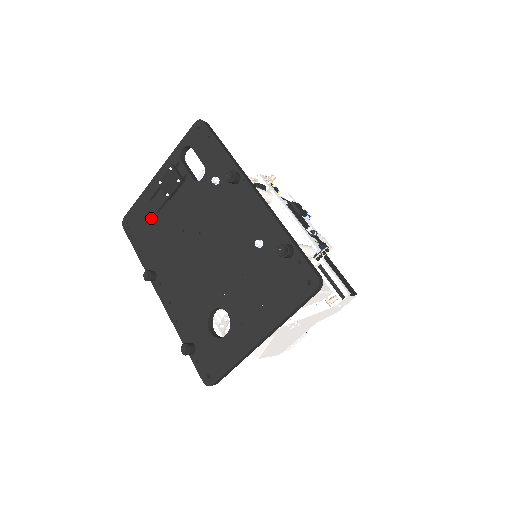
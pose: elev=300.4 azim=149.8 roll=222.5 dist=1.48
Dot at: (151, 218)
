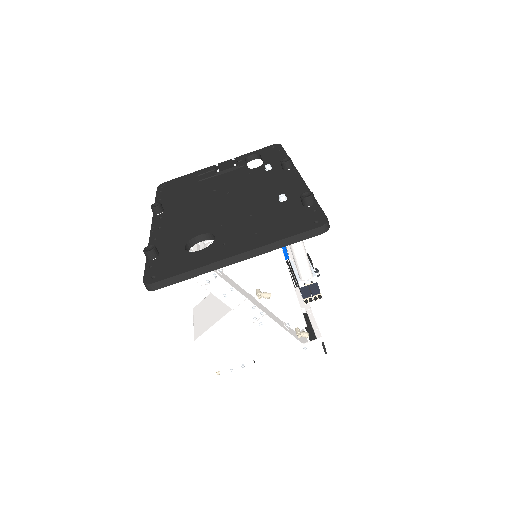
Dot at: (190, 183)
